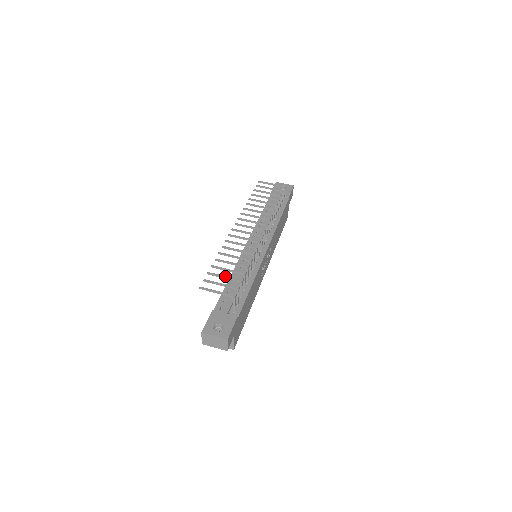
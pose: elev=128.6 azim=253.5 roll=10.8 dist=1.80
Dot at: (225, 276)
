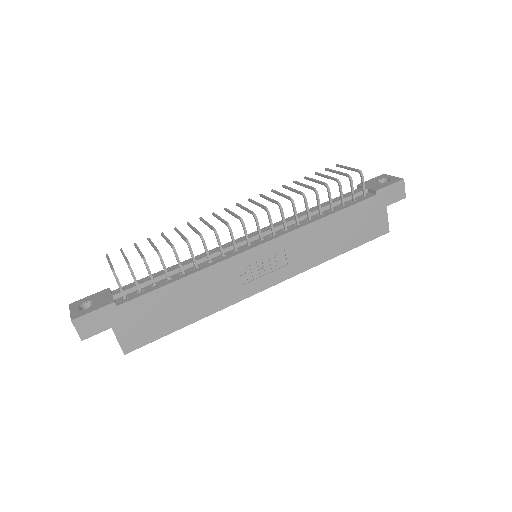
Dot at: occluded
